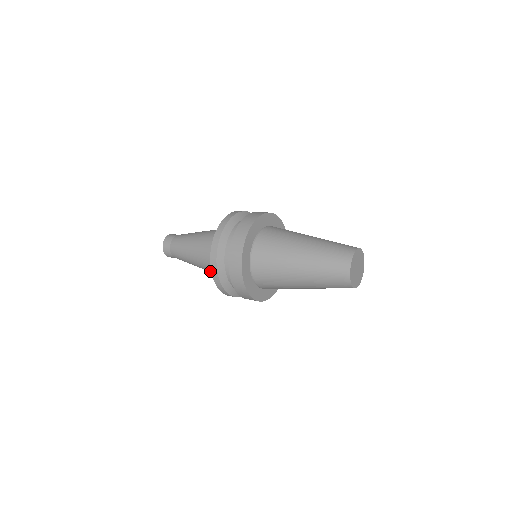
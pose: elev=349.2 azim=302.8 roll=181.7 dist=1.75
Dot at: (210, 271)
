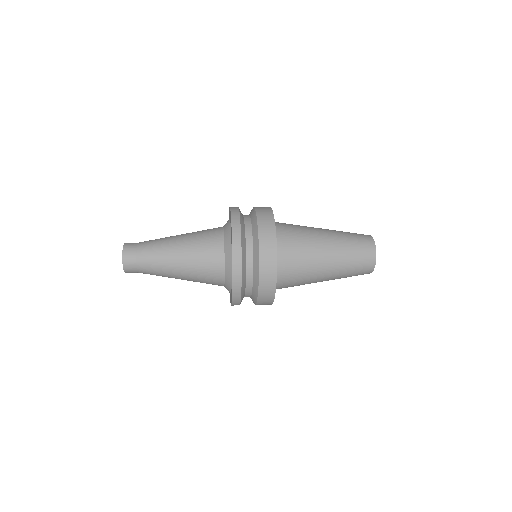
Dot at: (202, 277)
